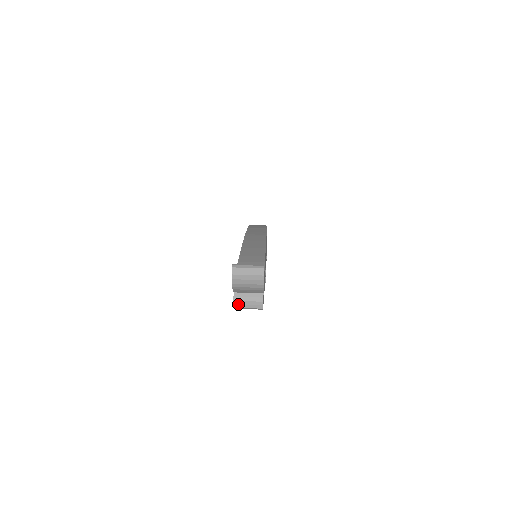
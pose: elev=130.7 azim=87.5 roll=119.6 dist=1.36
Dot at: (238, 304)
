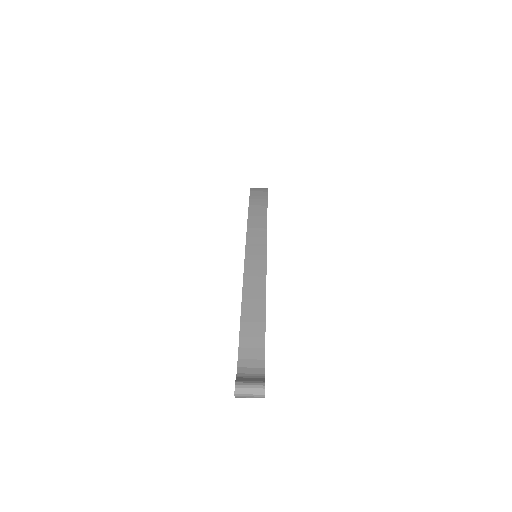
Dot at: occluded
